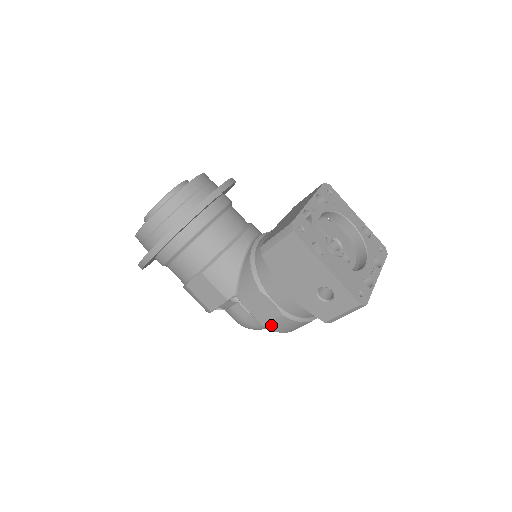
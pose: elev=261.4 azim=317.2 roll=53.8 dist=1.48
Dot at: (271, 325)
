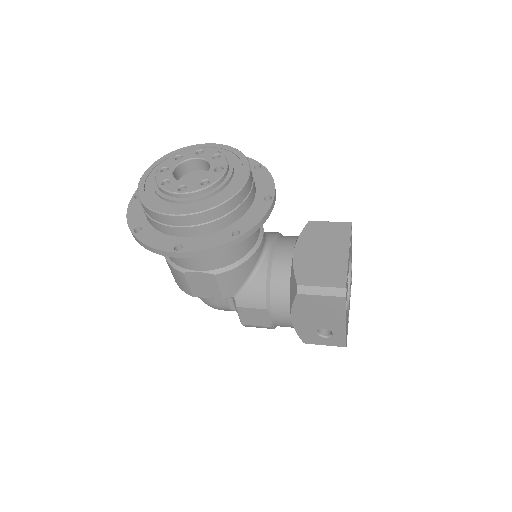
Dot at: (250, 326)
